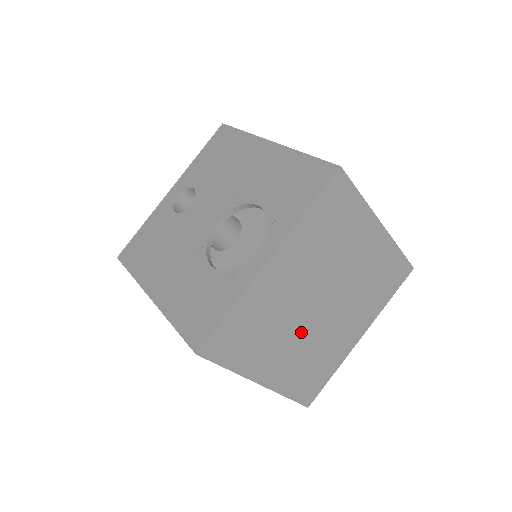
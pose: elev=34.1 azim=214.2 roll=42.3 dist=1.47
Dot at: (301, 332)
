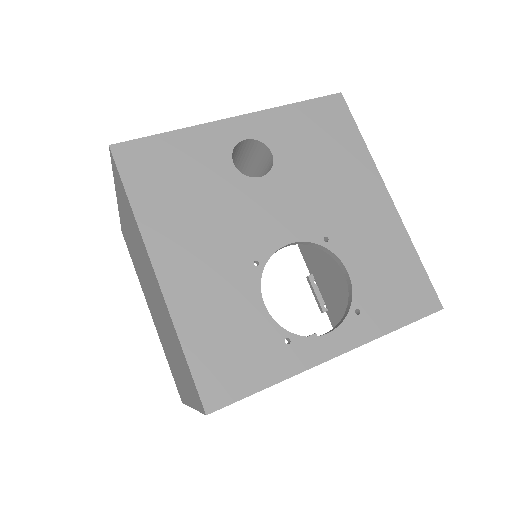
Dot at: occluded
